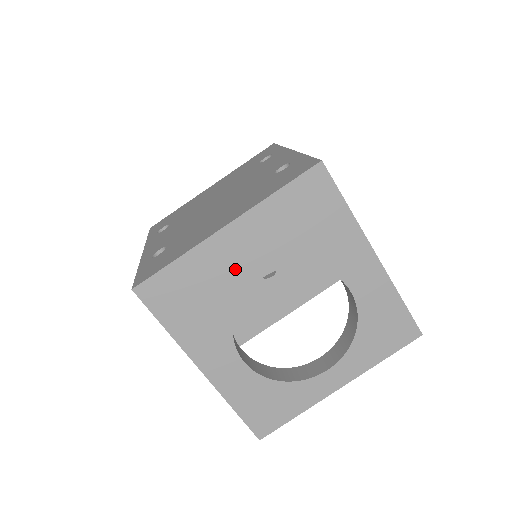
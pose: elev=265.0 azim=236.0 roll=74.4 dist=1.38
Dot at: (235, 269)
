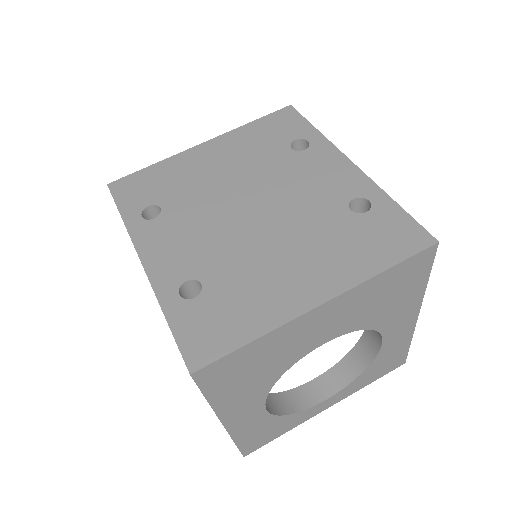
Dot at: (305, 340)
